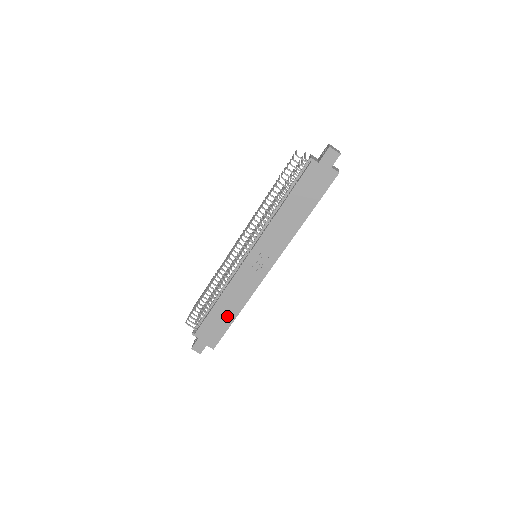
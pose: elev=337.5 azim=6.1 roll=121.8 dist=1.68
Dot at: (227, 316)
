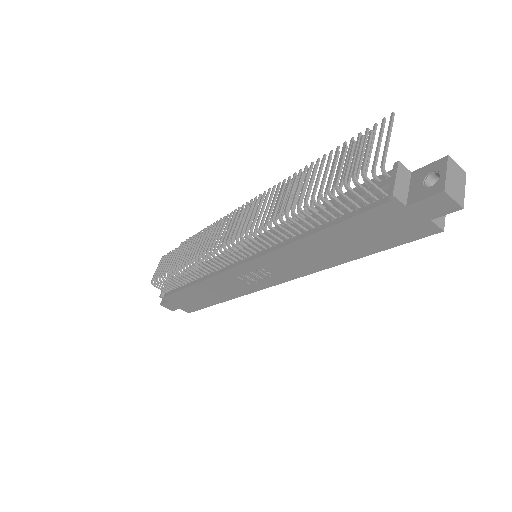
Dot at: (206, 299)
